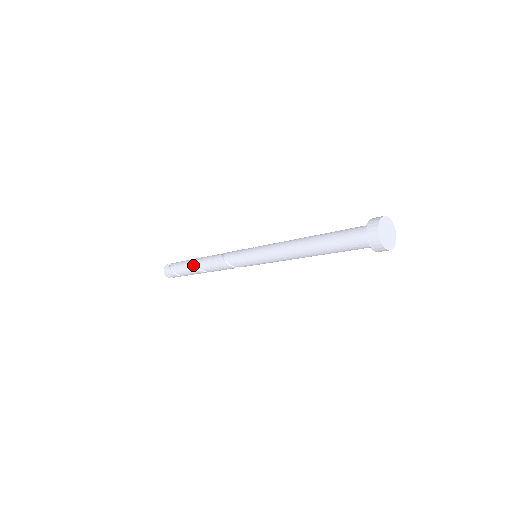
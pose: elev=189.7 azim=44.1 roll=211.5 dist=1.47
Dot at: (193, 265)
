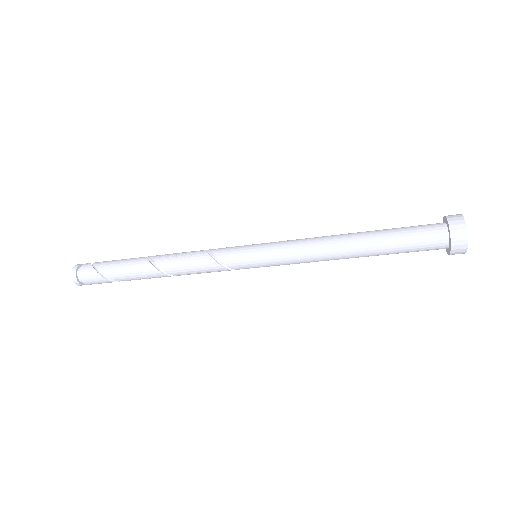
Dot at: (142, 257)
